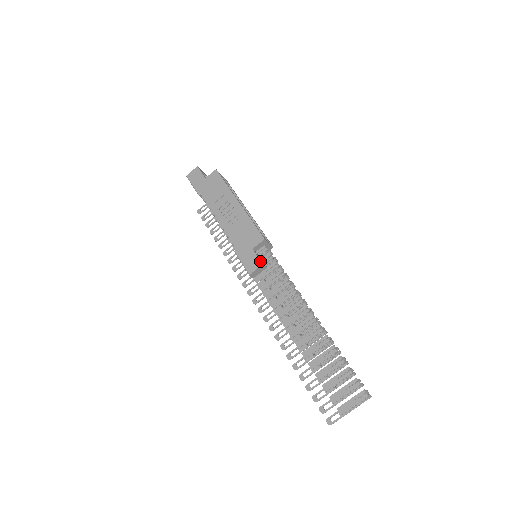
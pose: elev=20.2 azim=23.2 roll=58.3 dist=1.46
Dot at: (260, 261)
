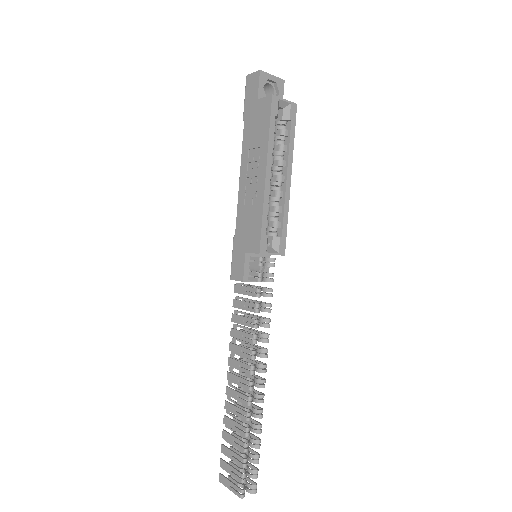
Dot at: (243, 275)
